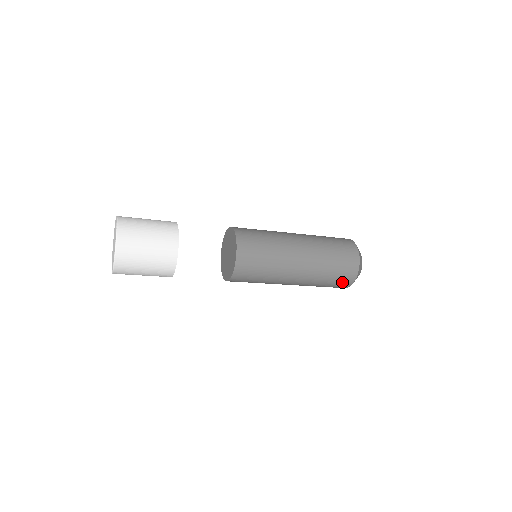
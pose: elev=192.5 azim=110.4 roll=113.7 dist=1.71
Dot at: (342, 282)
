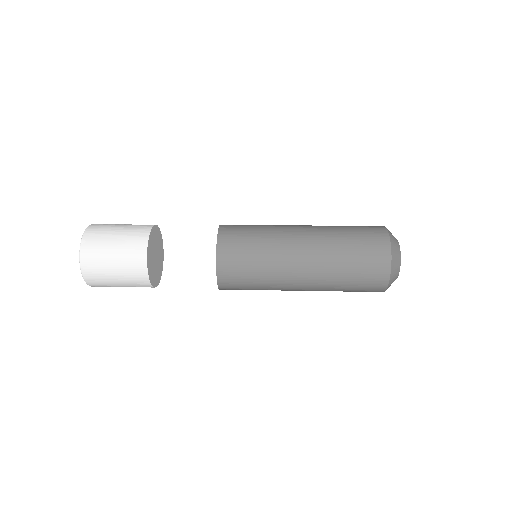
Dot at: occluded
